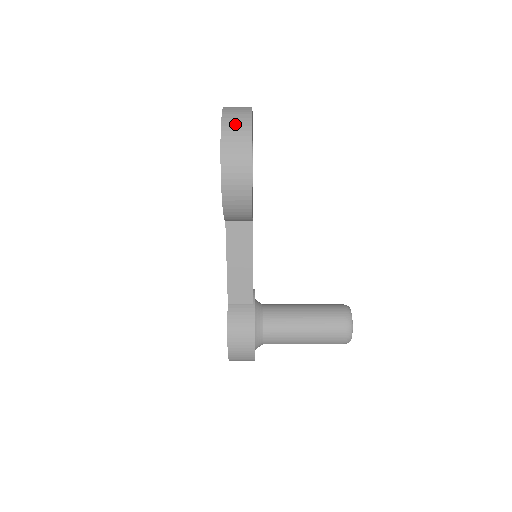
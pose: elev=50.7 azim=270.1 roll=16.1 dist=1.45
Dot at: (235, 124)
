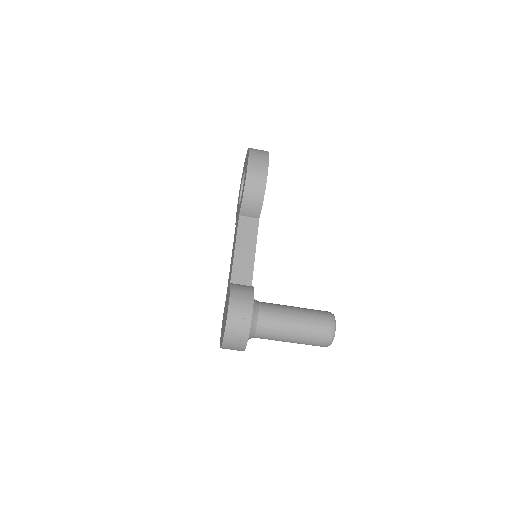
Dot at: occluded
